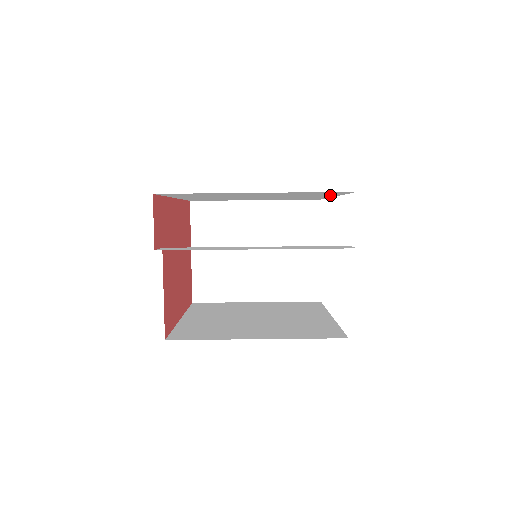
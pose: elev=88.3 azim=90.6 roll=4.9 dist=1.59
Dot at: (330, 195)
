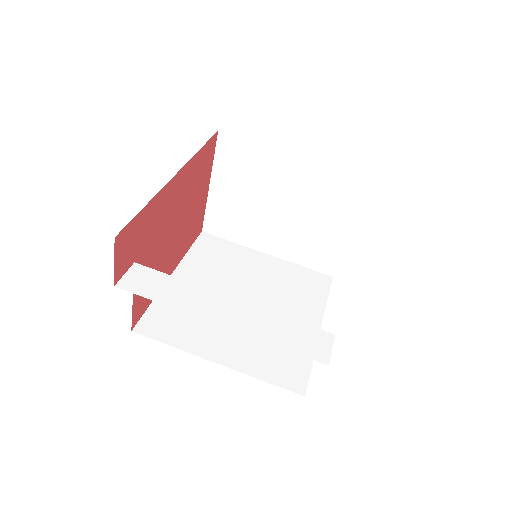
Dot at: occluded
